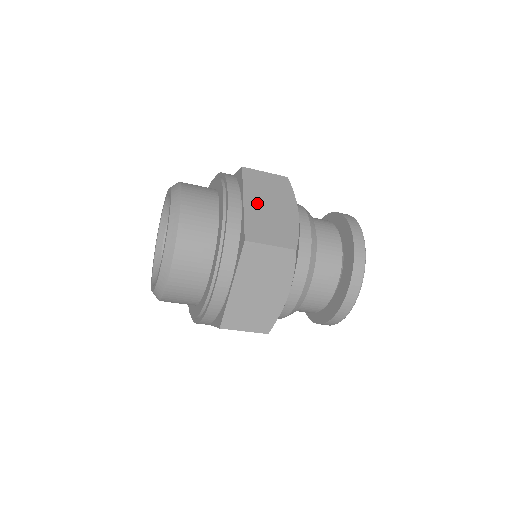
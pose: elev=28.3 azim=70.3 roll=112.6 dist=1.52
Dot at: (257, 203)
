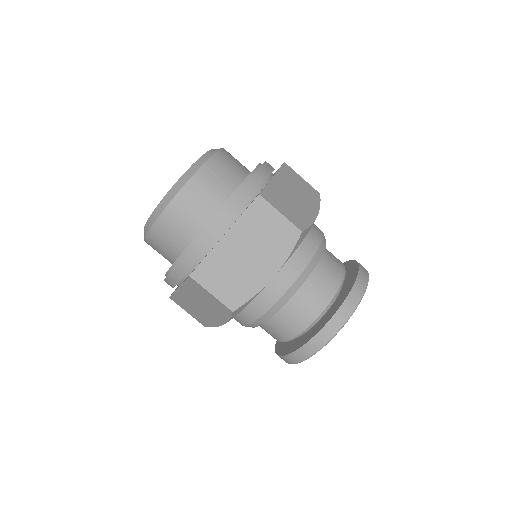
Dot at: (284, 186)
